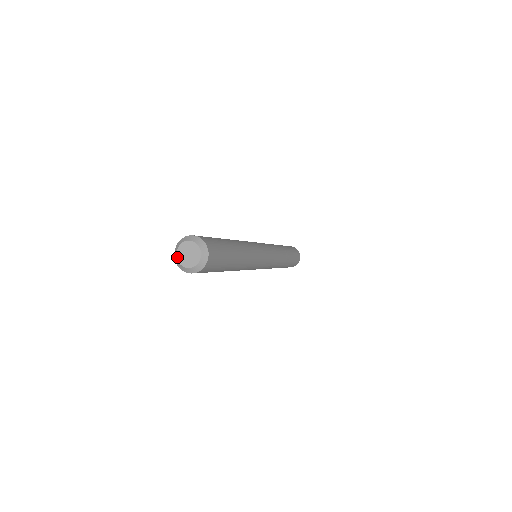
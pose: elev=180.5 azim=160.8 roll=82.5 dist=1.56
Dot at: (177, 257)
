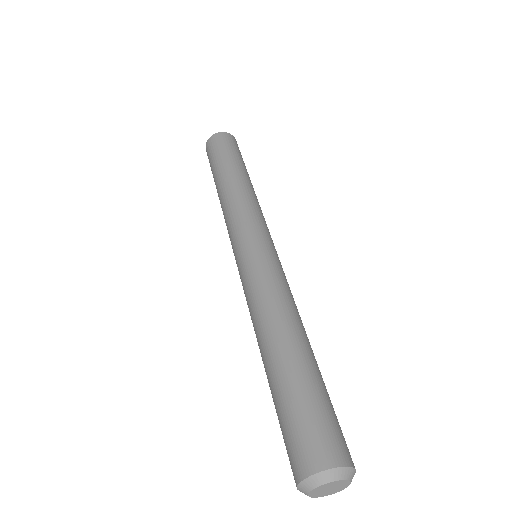
Dot at: (313, 490)
